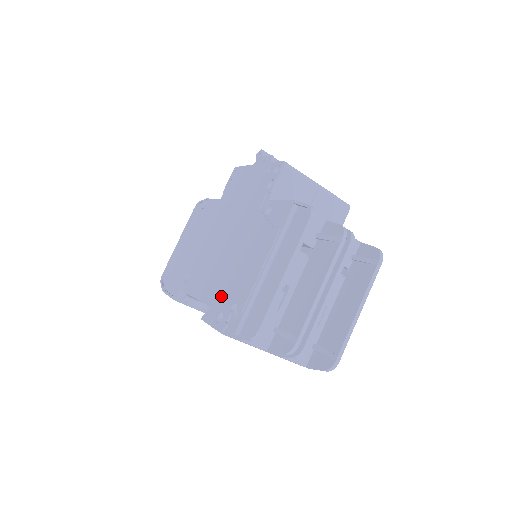
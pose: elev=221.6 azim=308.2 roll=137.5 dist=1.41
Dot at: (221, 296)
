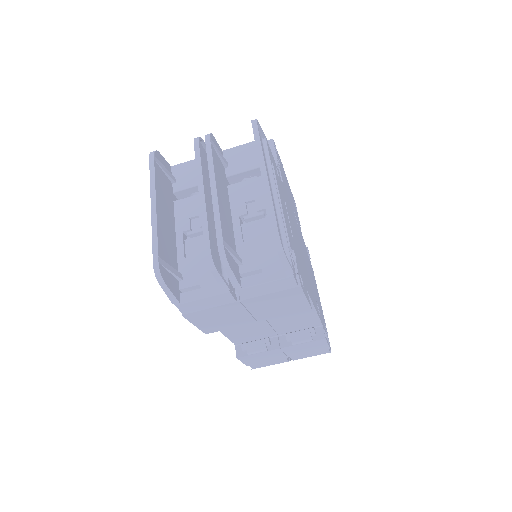
Dot at: occluded
